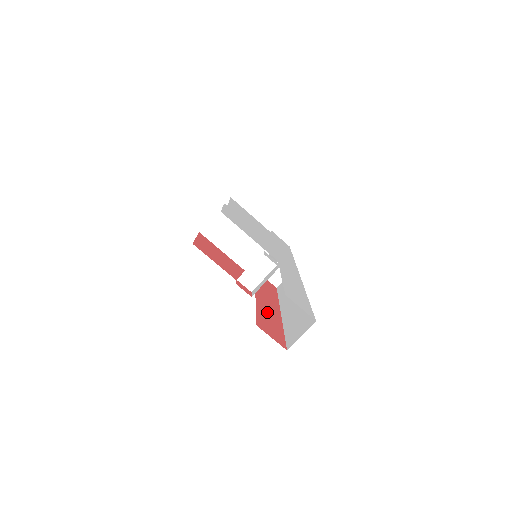
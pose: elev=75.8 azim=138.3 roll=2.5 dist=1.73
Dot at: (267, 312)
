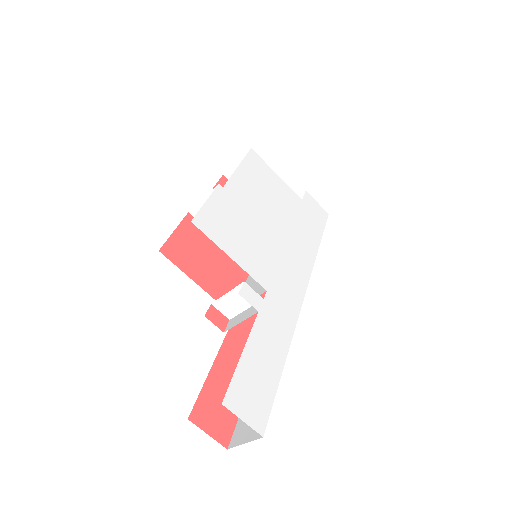
Dot at: (231, 368)
